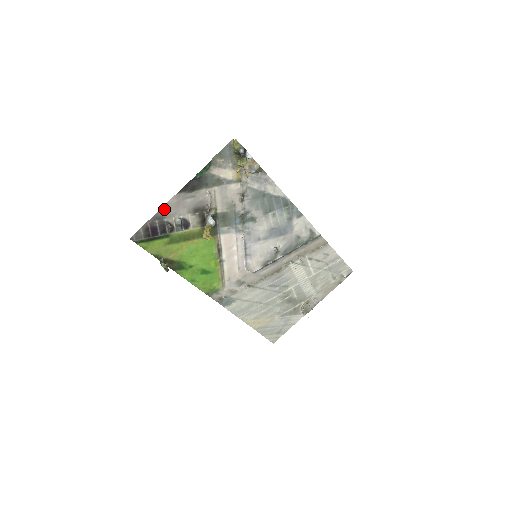
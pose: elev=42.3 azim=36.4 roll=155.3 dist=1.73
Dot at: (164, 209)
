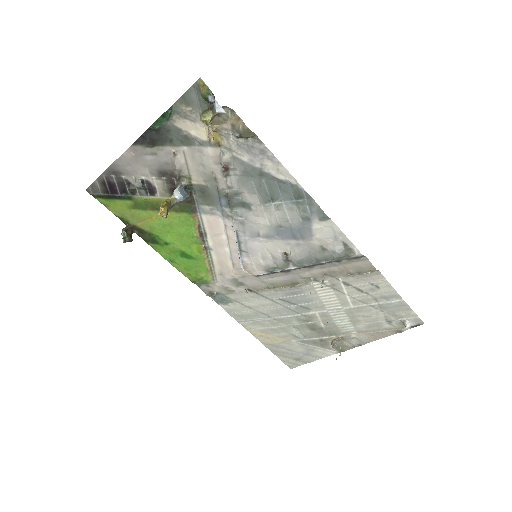
Dot at: (120, 162)
